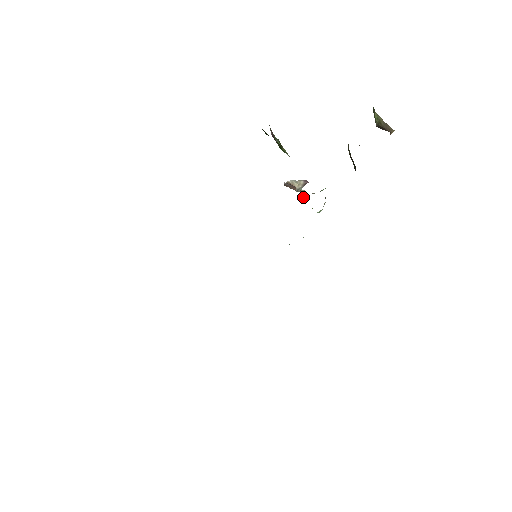
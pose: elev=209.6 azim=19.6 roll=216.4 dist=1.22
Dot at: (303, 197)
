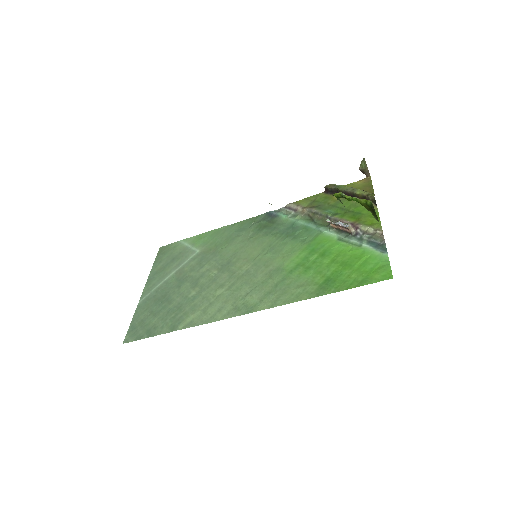
Dot at: (332, 227)
